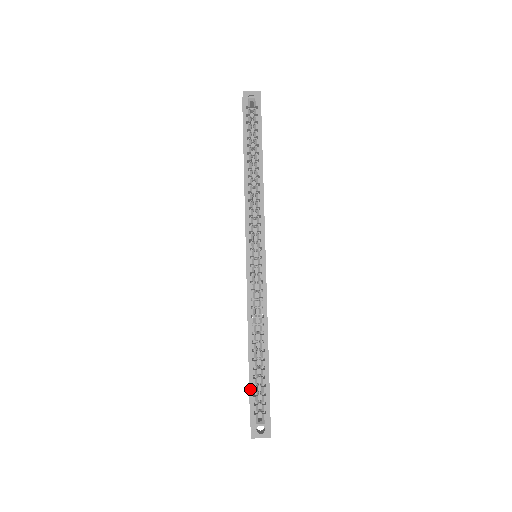
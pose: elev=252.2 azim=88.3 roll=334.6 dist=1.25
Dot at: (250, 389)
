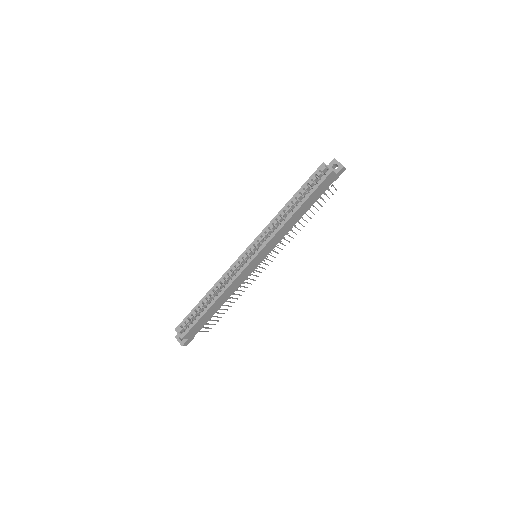
Dot at: (189, 314)
